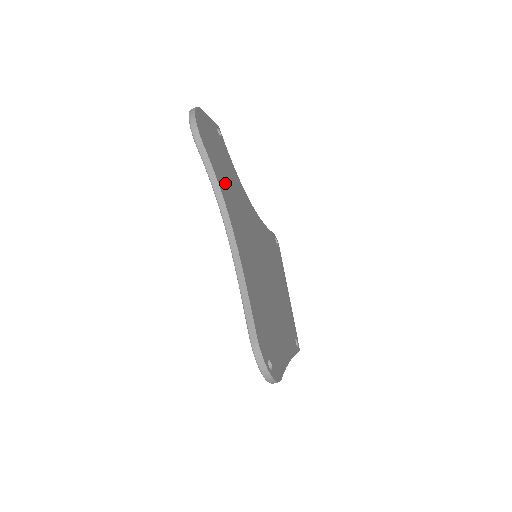
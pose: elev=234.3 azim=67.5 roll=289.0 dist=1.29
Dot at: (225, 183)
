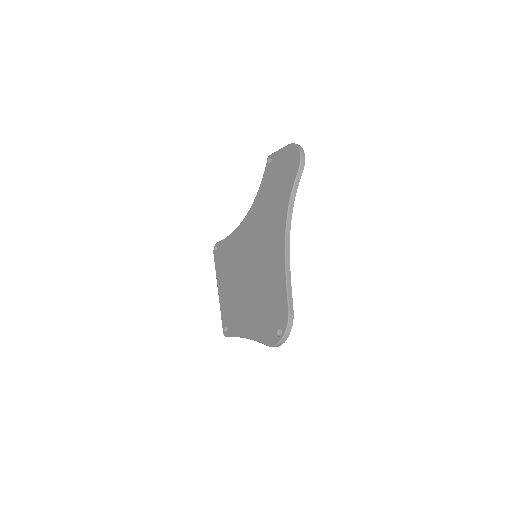
Dot at: occluded
